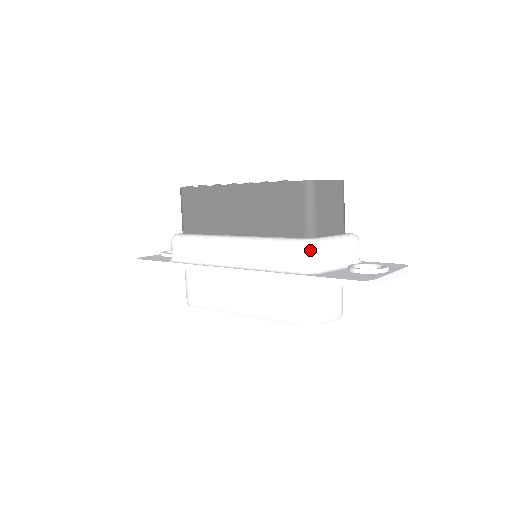
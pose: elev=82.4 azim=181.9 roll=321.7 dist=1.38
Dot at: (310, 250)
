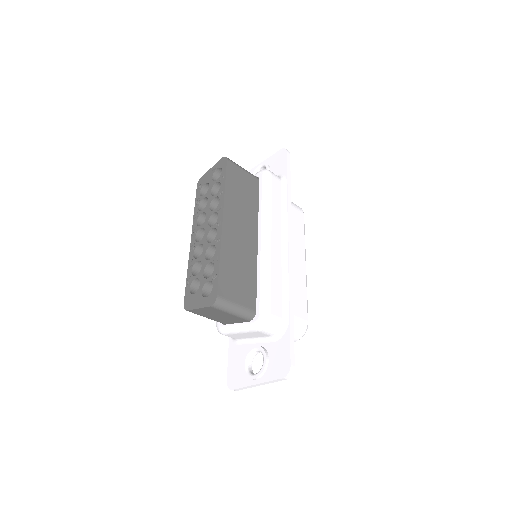
Dot at: occluded
